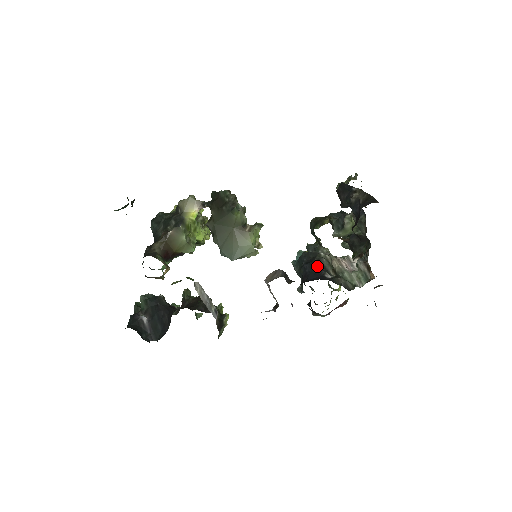
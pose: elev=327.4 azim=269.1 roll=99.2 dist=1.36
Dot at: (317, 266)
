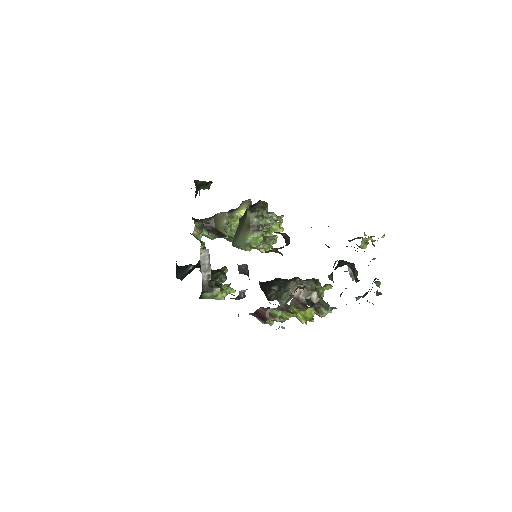
Dot at: (281, 282)
